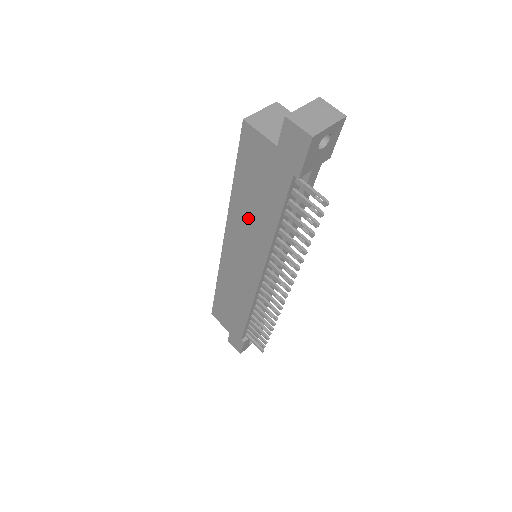
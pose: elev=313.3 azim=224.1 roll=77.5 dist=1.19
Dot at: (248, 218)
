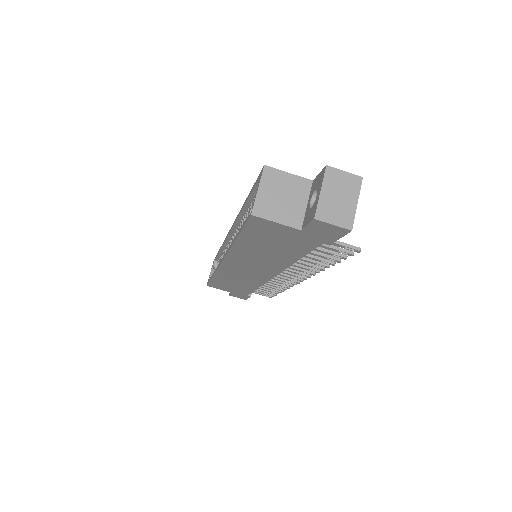
Dot at: (257, 255)
